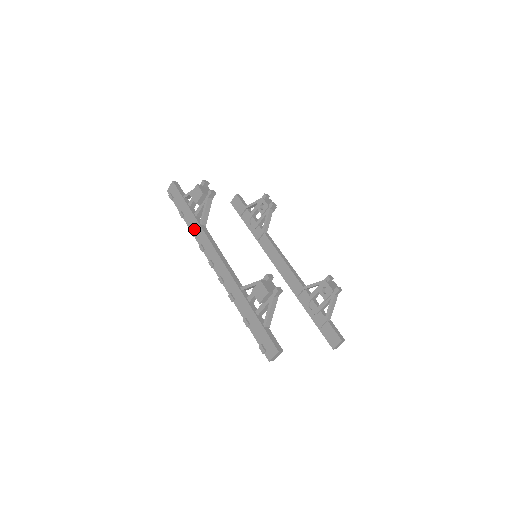
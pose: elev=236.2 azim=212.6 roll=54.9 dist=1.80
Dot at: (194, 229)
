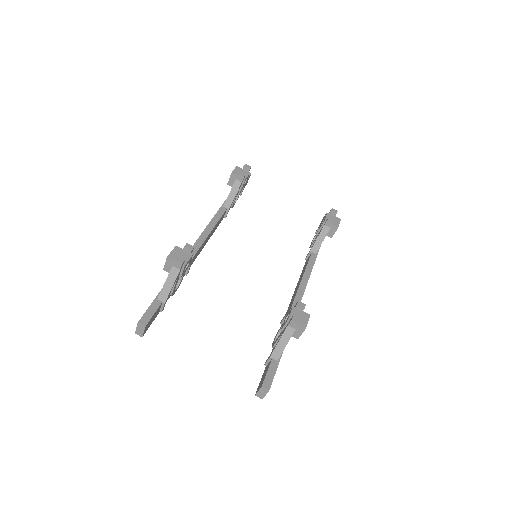
Dot at: occluded
